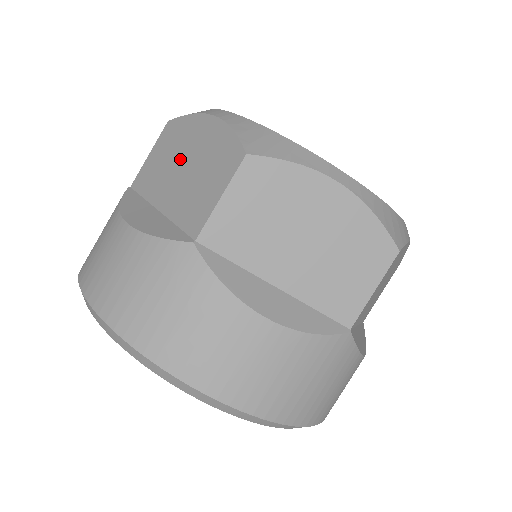
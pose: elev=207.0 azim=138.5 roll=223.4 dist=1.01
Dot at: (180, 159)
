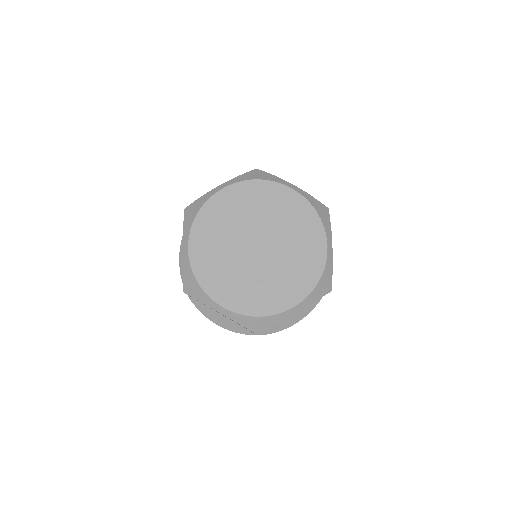
Dot at: occluded
